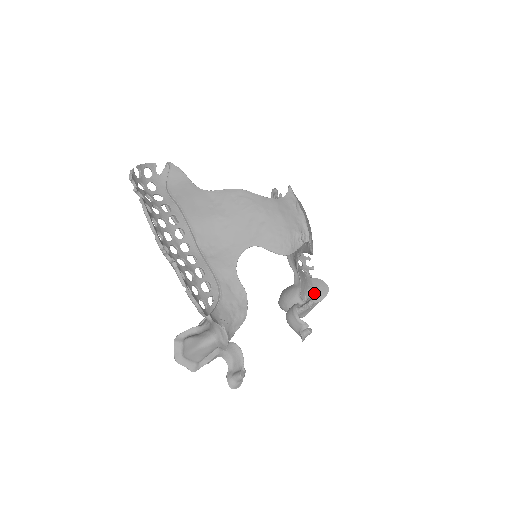
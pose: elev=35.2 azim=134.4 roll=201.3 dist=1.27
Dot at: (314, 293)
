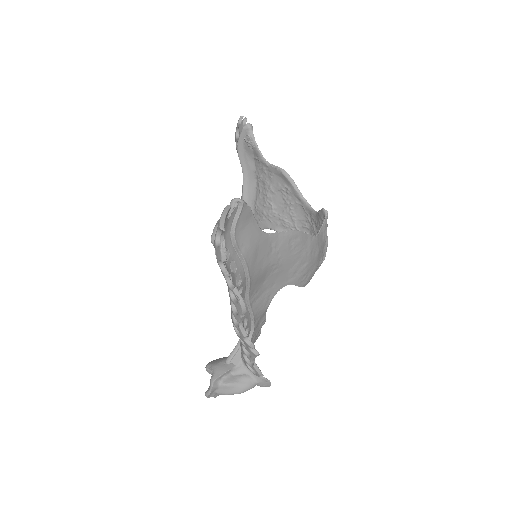
Dot at: occluded
